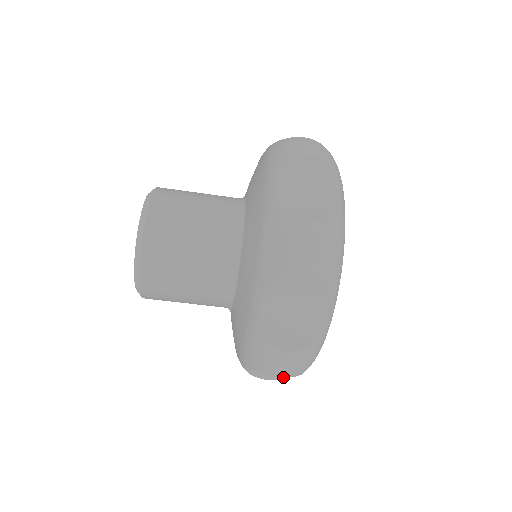
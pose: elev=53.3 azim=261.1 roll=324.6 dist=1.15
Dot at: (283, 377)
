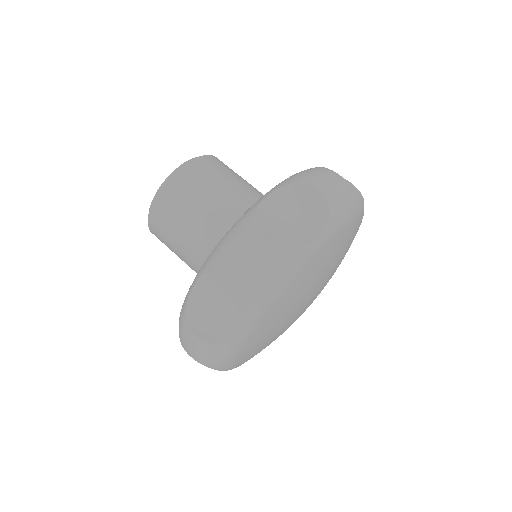
Dot at: (235, 282)
